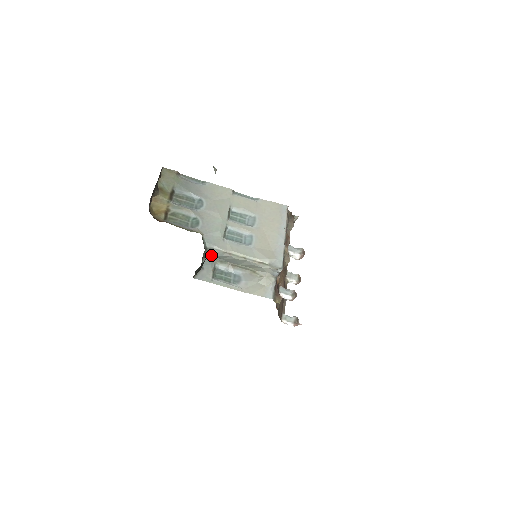
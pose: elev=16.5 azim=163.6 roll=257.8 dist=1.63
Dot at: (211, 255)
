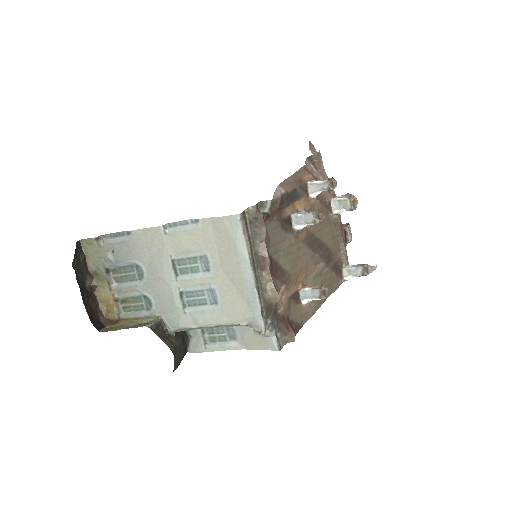
Dot at: occluded
